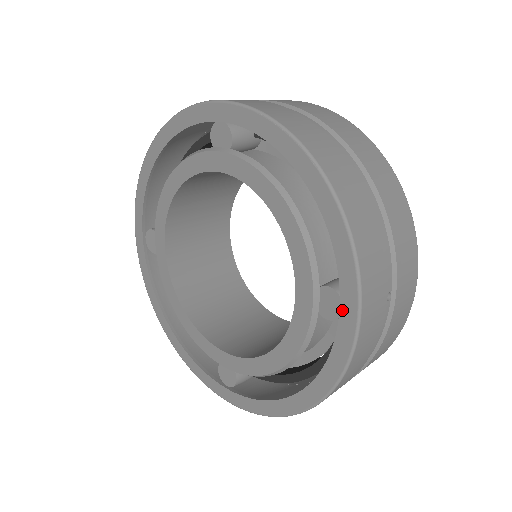
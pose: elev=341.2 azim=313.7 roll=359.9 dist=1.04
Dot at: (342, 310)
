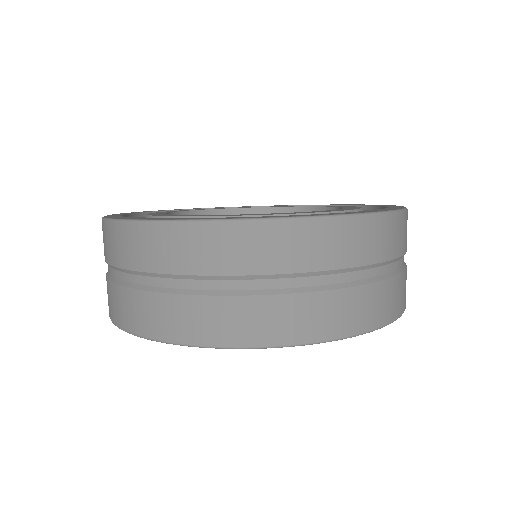
Dot at: occluded
